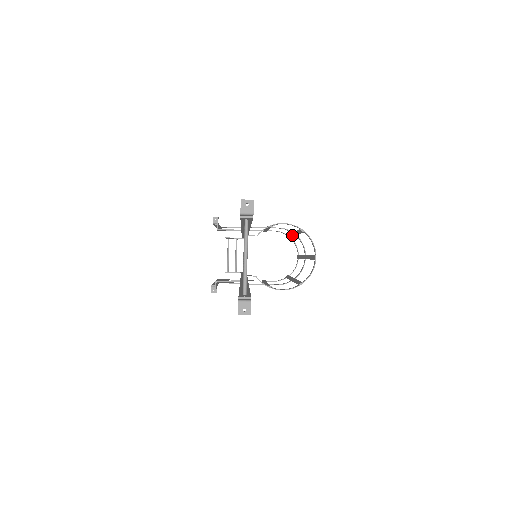
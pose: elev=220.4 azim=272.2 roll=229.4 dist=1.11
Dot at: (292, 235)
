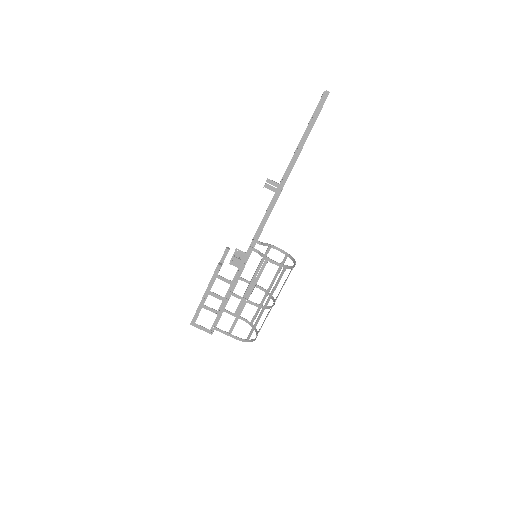
Dot at: (264, 300)
